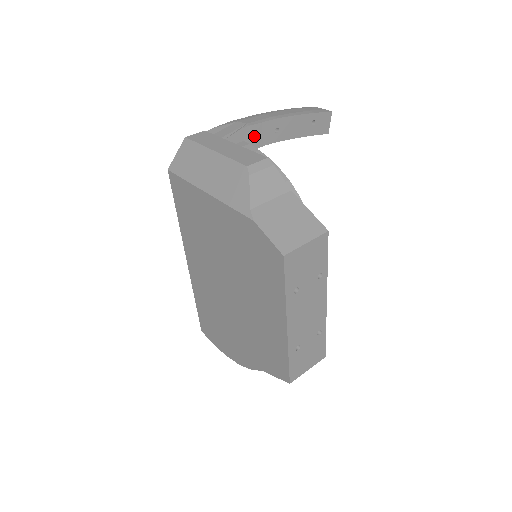
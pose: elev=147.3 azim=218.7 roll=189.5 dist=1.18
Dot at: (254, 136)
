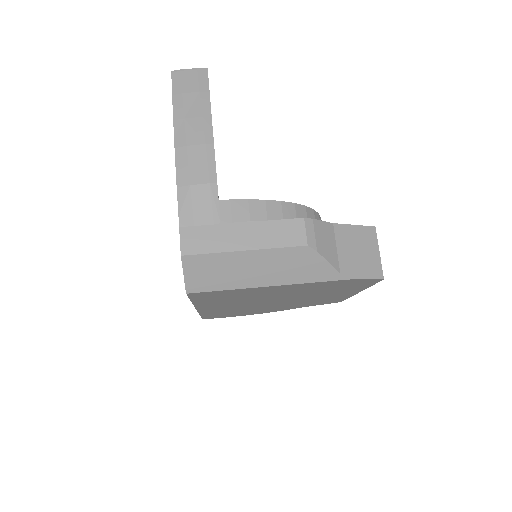
Dot at: occluded
